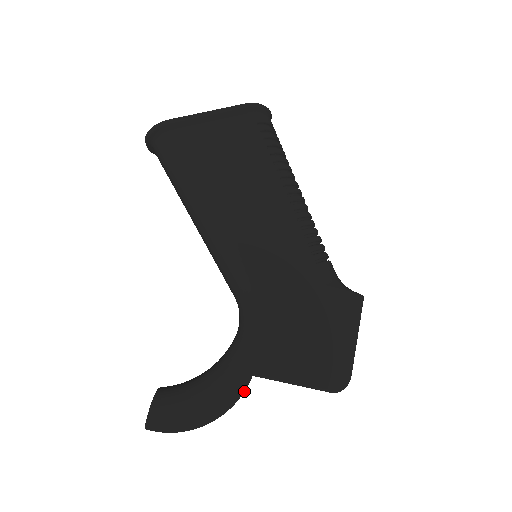
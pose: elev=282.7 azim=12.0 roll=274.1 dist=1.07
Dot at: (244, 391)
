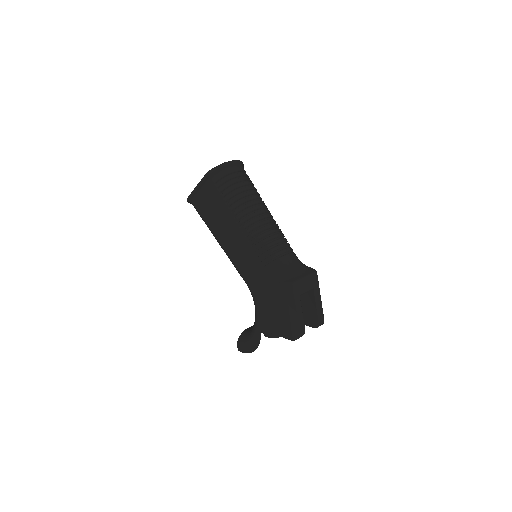
Dot at: (260, 337)
